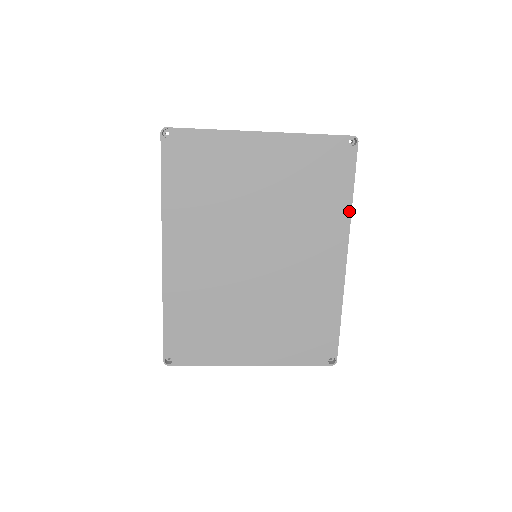
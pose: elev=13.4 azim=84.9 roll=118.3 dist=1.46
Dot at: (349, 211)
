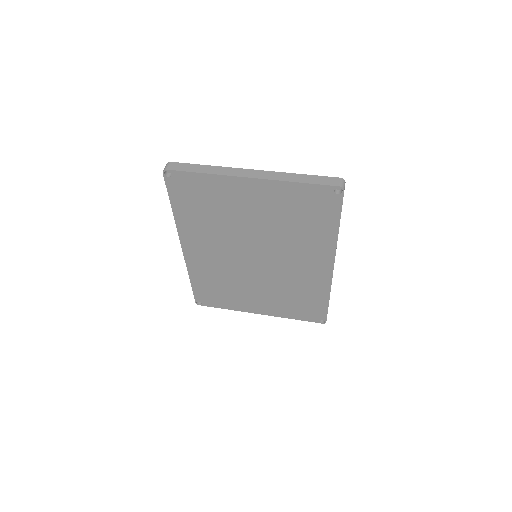
Dot at: (335, 238)
